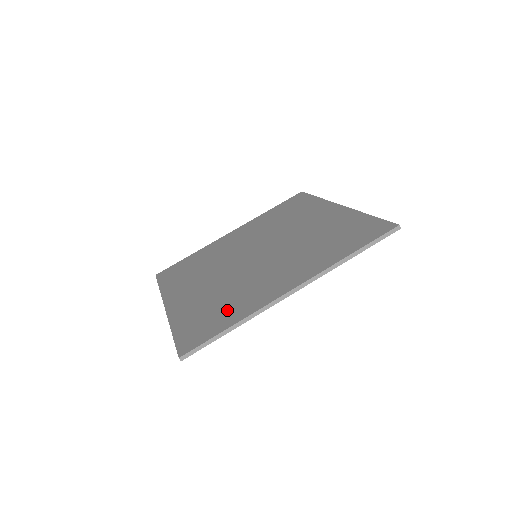
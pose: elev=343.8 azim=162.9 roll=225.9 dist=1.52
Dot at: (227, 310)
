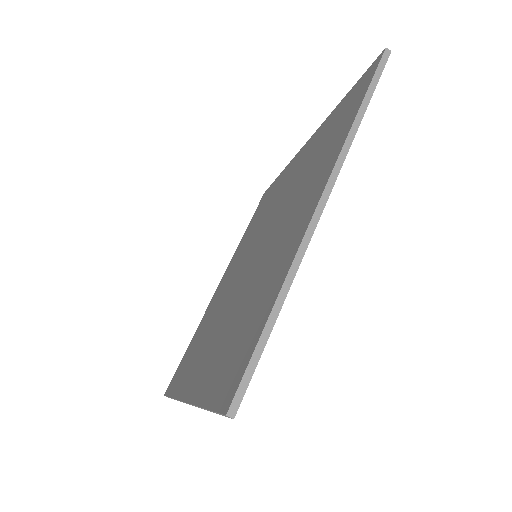
Dot at: (256, 307)
